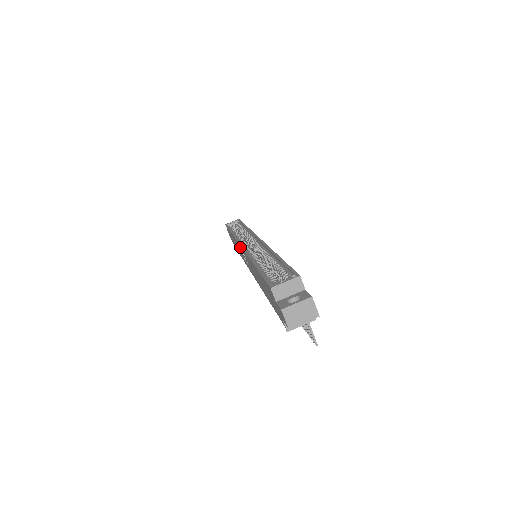
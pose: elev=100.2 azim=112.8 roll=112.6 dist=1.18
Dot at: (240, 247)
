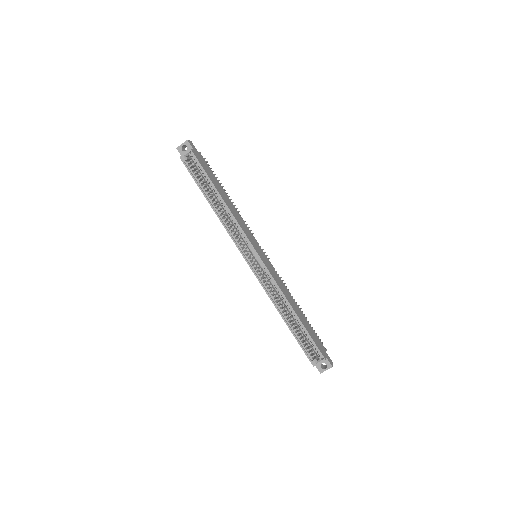
Dot at: (245, 259)
